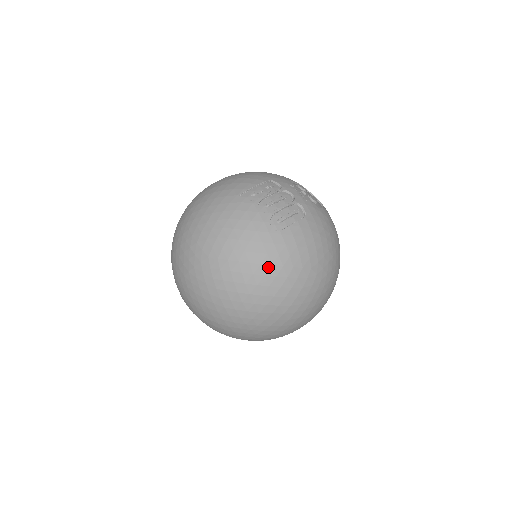
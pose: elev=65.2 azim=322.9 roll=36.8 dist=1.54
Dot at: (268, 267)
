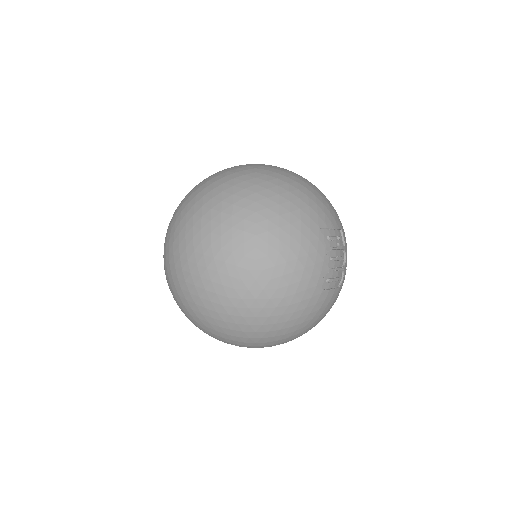
Dot at: (291, 311)
